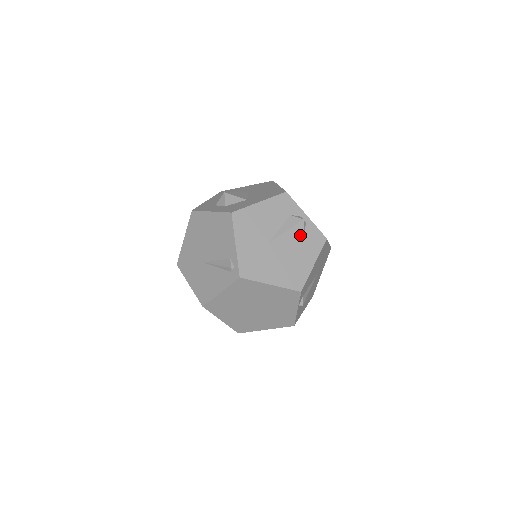
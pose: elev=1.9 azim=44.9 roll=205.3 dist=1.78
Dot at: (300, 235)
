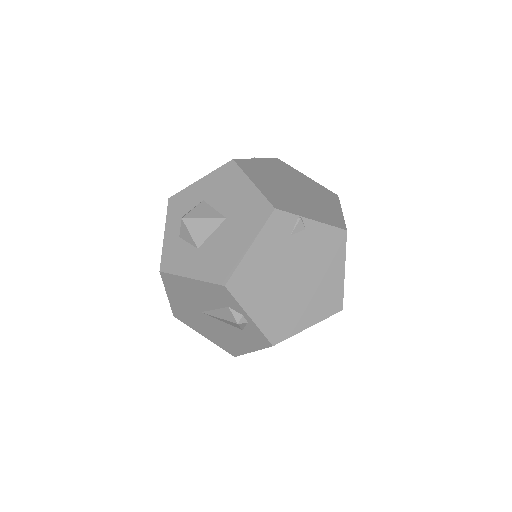
Dot at: (238, 327)
